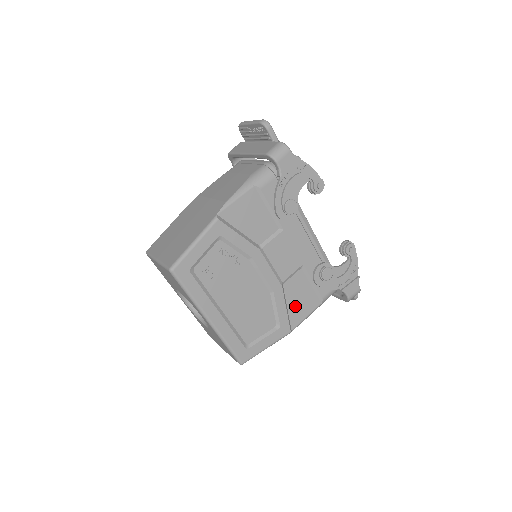
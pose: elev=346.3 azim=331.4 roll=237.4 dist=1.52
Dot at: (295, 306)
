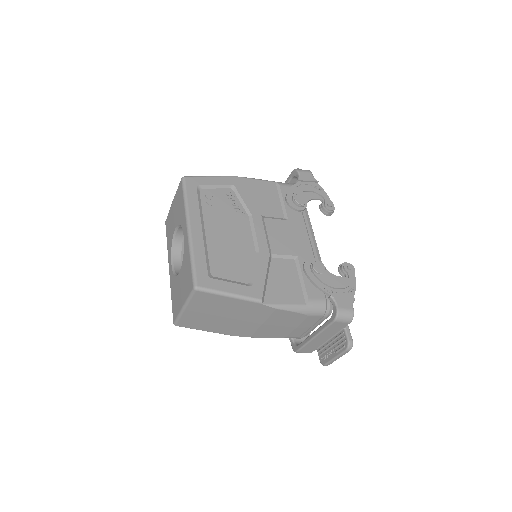
Dot at: (276, 285)
